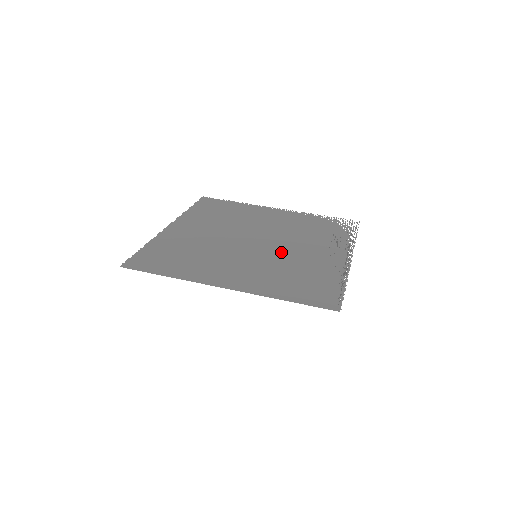
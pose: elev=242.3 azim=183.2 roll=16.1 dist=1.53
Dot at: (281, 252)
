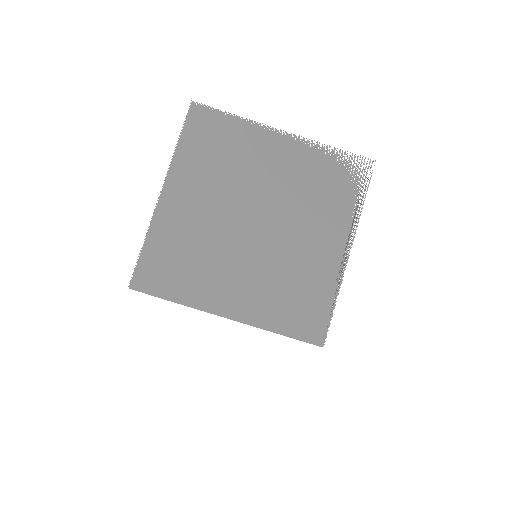
Dot at: (281, 247)
